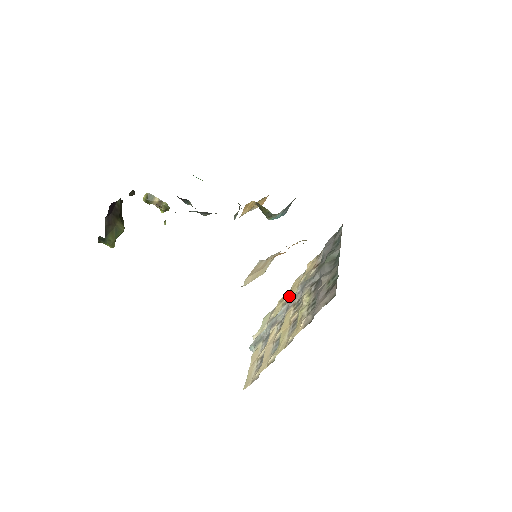
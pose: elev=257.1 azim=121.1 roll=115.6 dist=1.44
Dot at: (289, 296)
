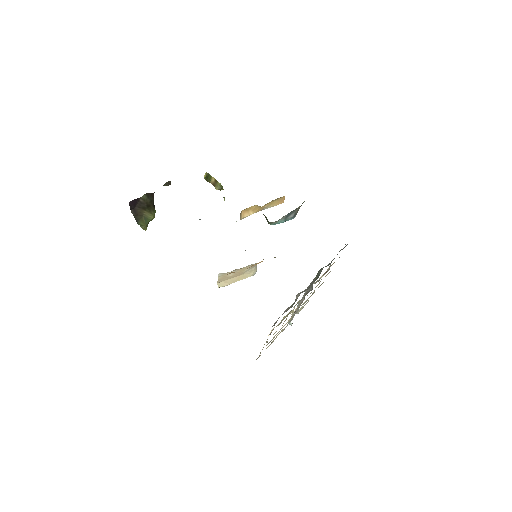
Dot at: occluded
